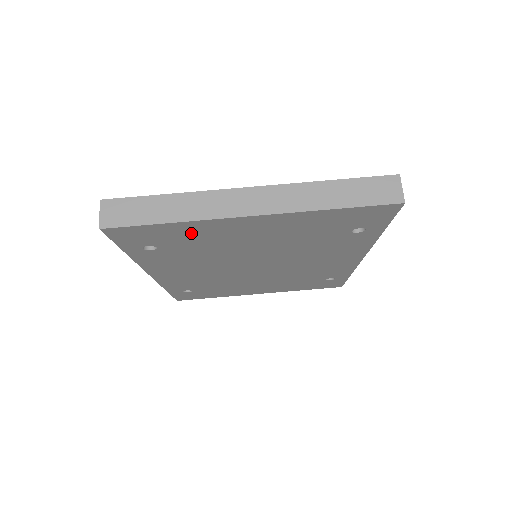
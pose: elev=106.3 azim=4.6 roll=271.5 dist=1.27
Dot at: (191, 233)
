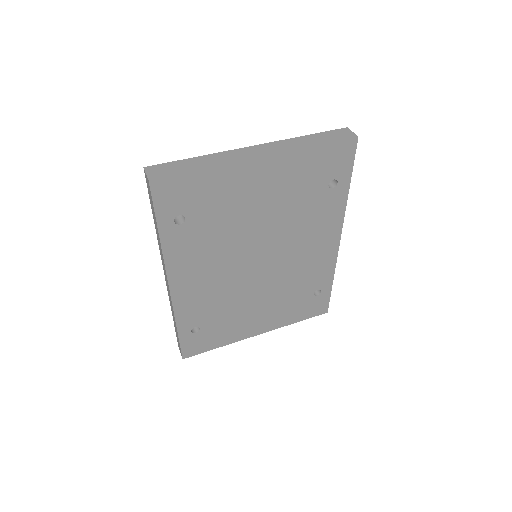
Dot at: (215, 189)
